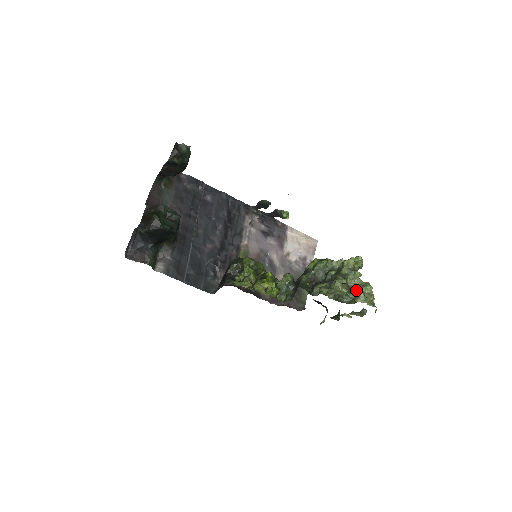
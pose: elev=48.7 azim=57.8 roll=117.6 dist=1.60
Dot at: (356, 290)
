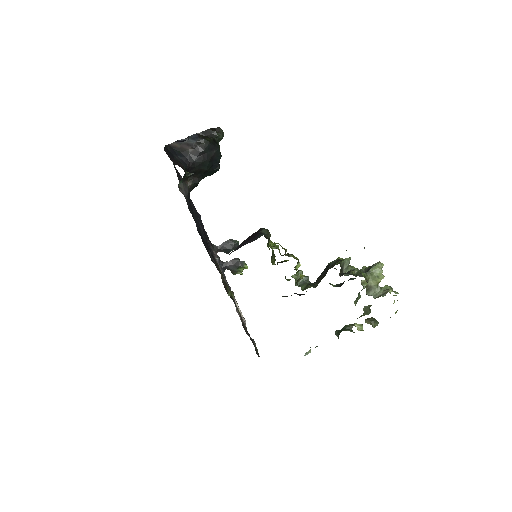
Dot at: occluded
